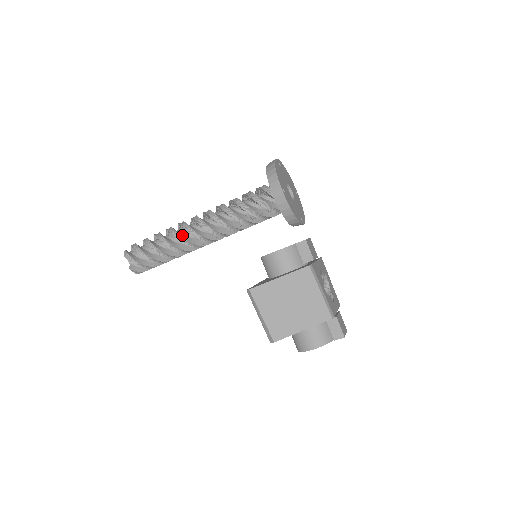
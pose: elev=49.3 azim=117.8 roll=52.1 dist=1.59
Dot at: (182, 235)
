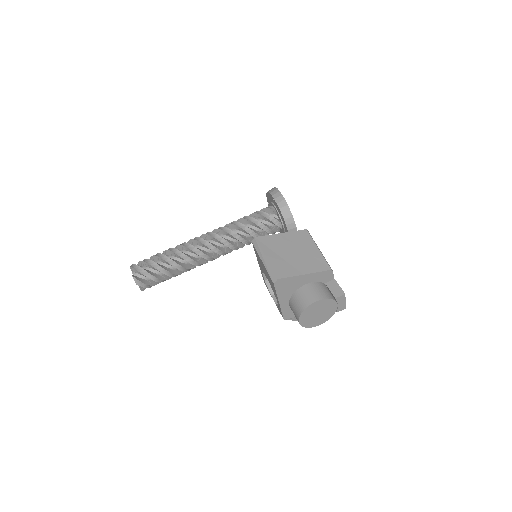
Dot at: (190, 245)
